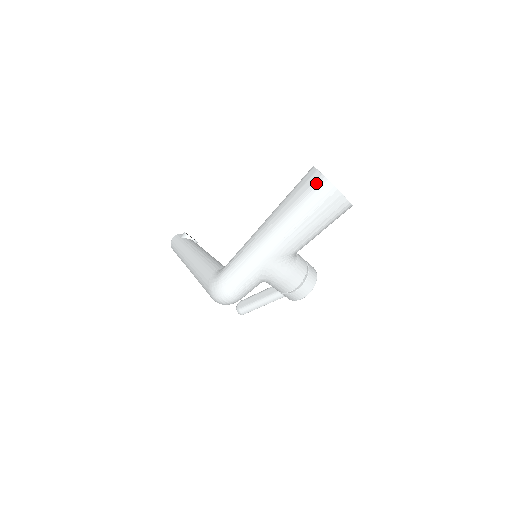
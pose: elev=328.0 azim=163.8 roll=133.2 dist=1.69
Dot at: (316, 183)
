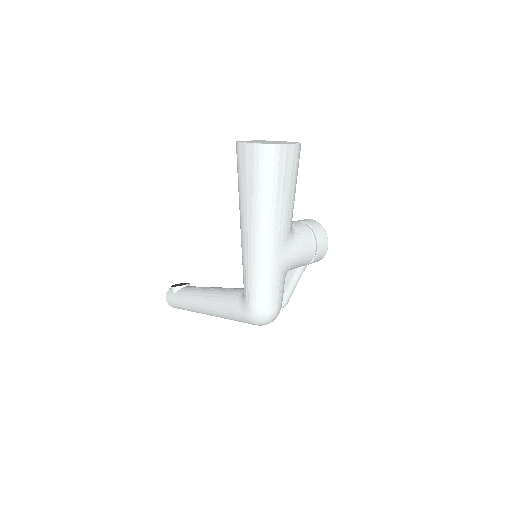
Dot at: (256, 156)
